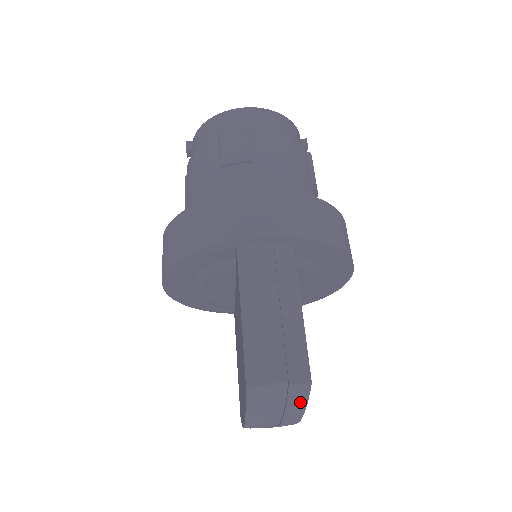
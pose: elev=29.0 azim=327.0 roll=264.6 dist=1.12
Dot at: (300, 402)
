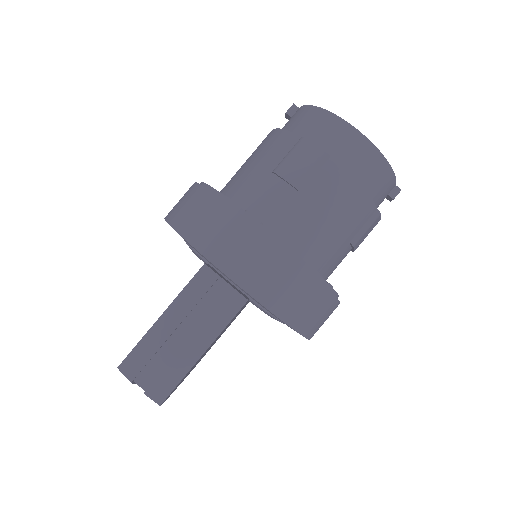
Dot at: occluded
